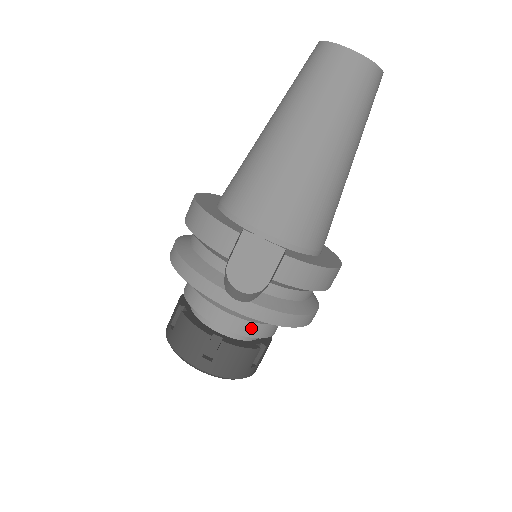
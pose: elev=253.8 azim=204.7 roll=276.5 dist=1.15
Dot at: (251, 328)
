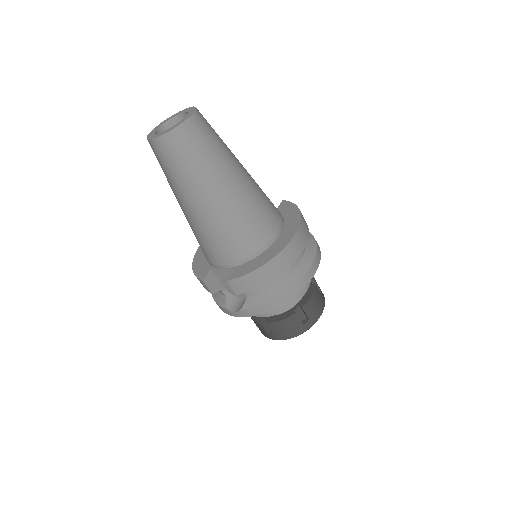
Dot at: (273, 310)
